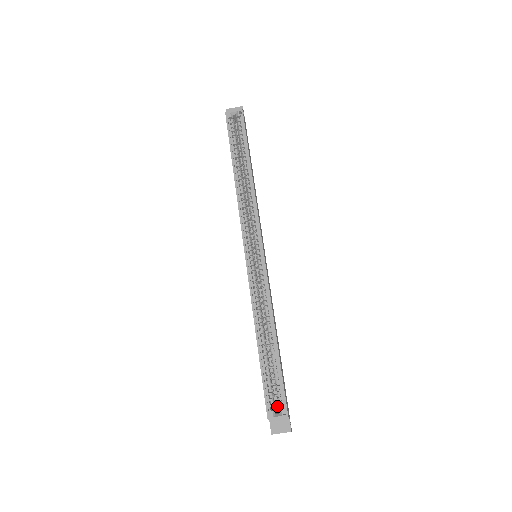
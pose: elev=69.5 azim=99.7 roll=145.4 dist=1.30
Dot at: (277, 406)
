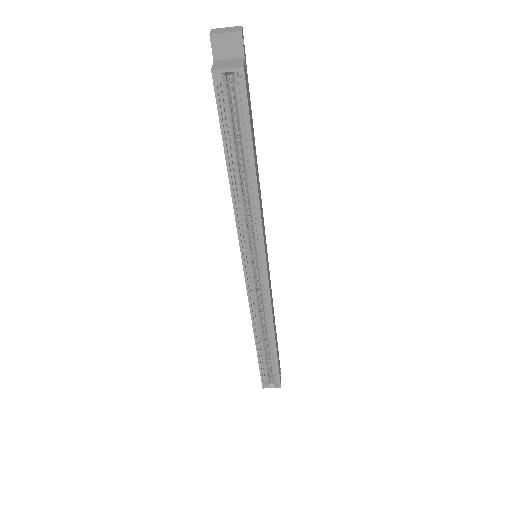
Dot at: (271, 376)
